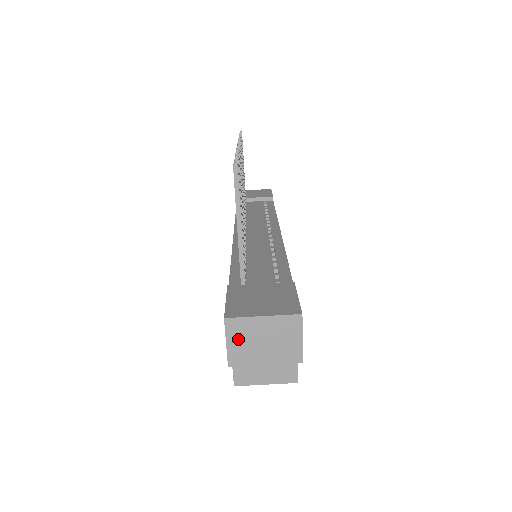
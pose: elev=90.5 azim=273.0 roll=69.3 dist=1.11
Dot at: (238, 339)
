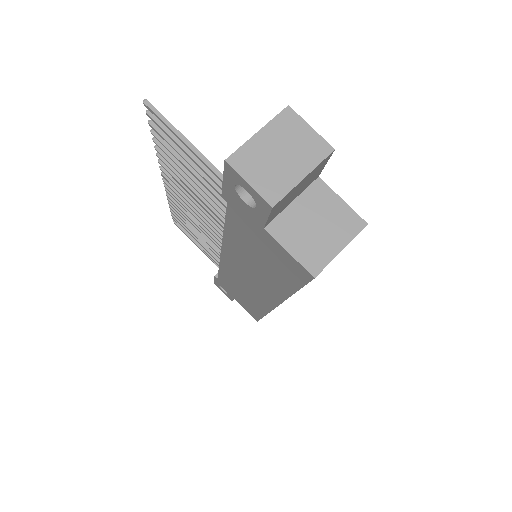
Dot at: (256, 171)
